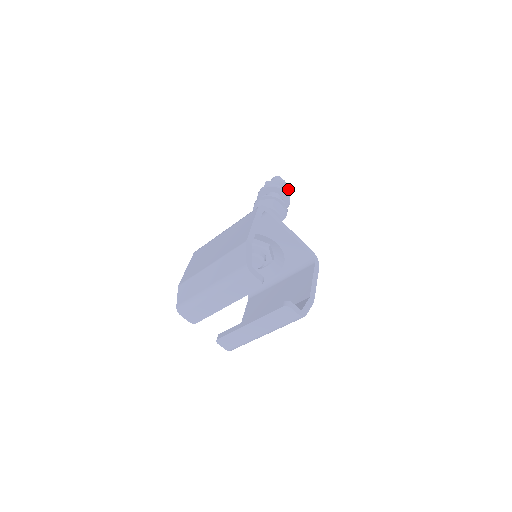
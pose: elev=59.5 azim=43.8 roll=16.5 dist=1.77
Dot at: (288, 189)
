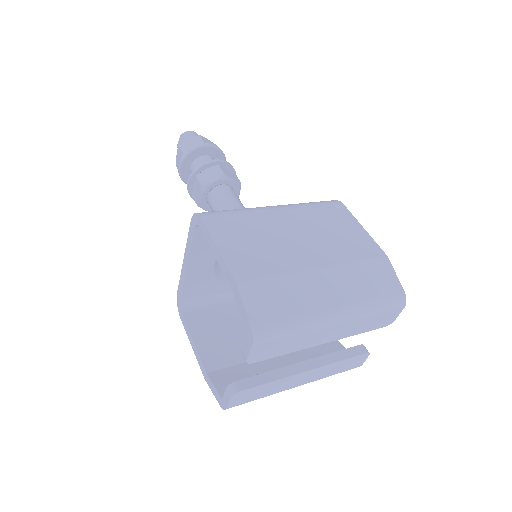
Dot at: occluded
